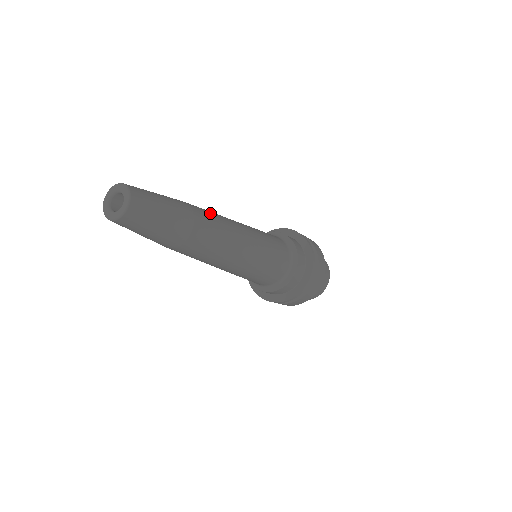
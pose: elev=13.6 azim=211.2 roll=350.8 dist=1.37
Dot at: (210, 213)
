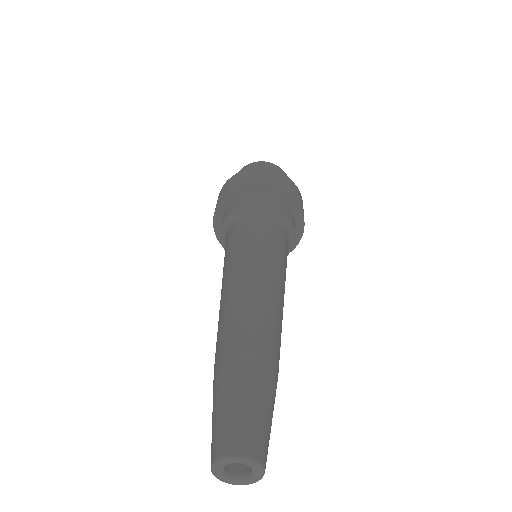
Dot at: (258, 322)
